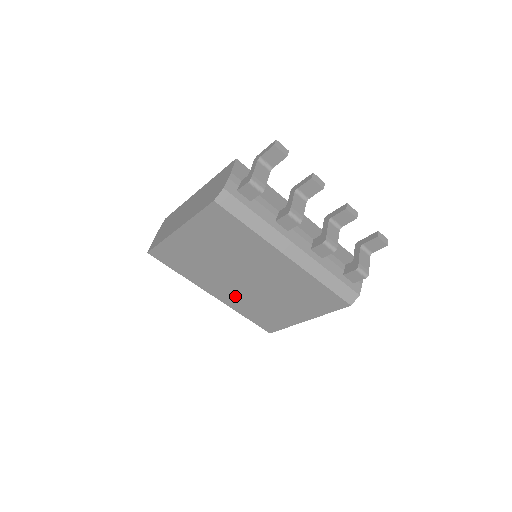
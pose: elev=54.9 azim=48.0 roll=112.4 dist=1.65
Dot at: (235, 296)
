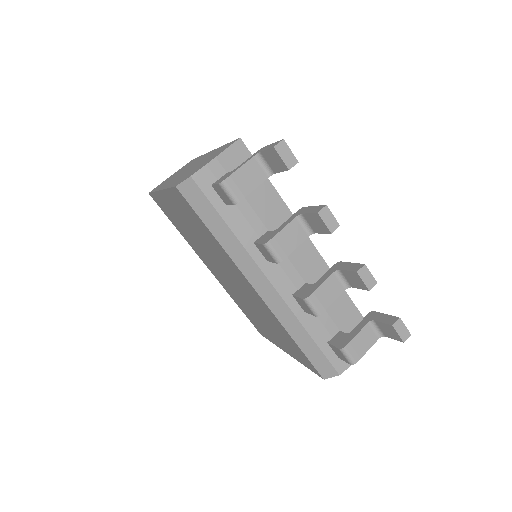
Dot at: (225, 283)
